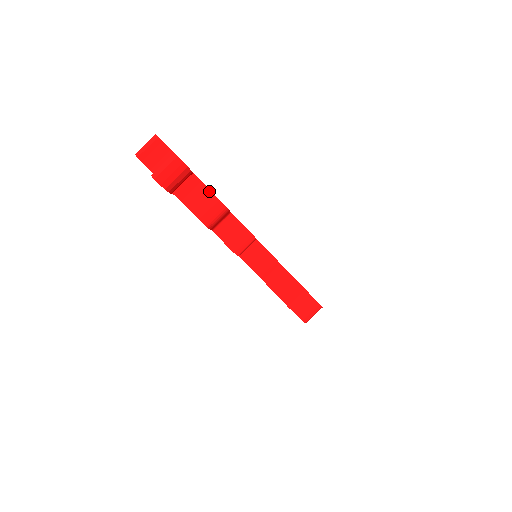
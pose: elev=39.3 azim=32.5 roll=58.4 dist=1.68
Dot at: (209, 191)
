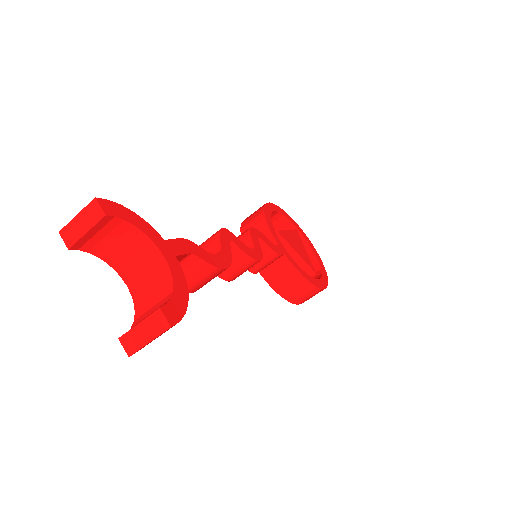
Dot at: (206, 264)
